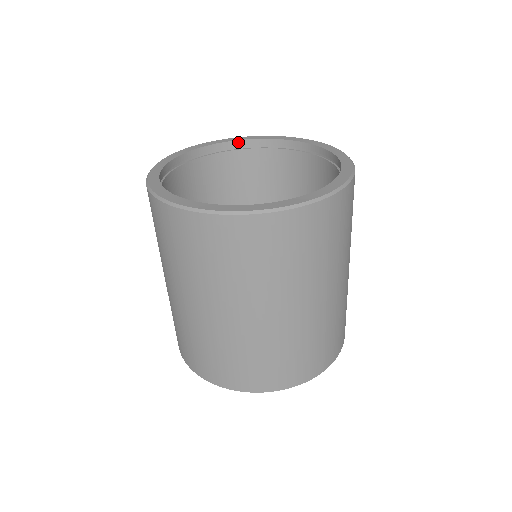
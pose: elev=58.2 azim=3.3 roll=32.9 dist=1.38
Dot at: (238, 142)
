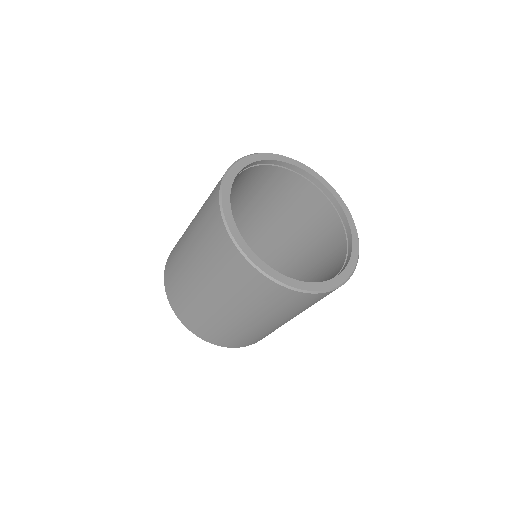
Dot at: (262, 161)
